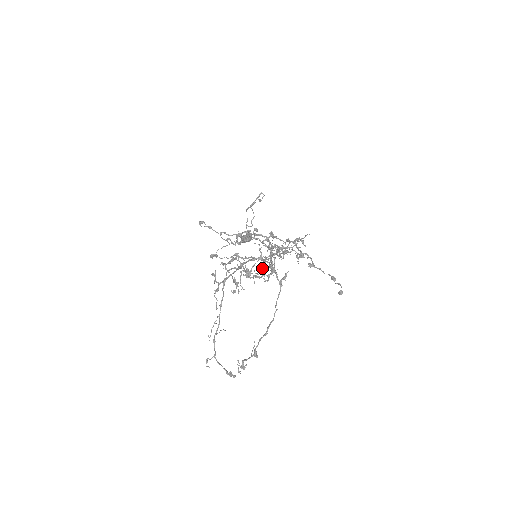
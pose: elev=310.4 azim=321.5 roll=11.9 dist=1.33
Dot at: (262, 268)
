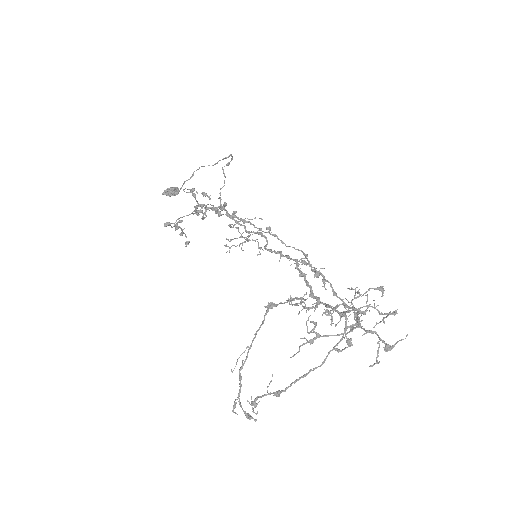
Dot at: occluded
